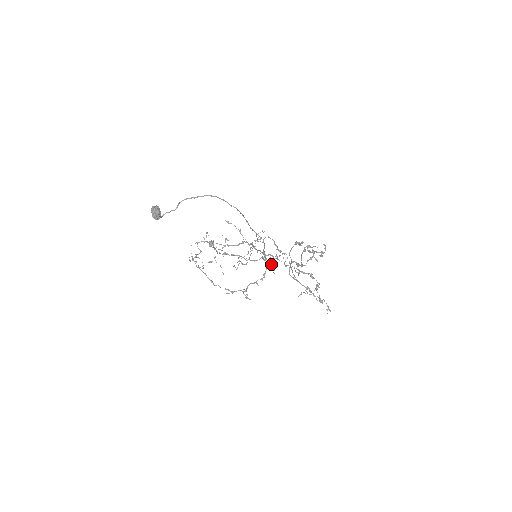
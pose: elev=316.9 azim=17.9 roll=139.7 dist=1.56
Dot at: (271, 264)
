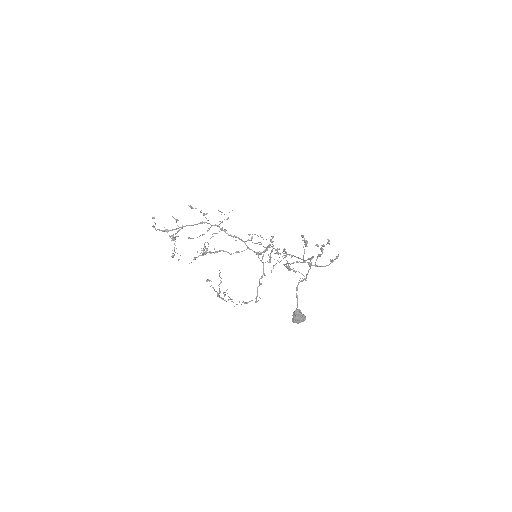
Dot at: (270, 260)
